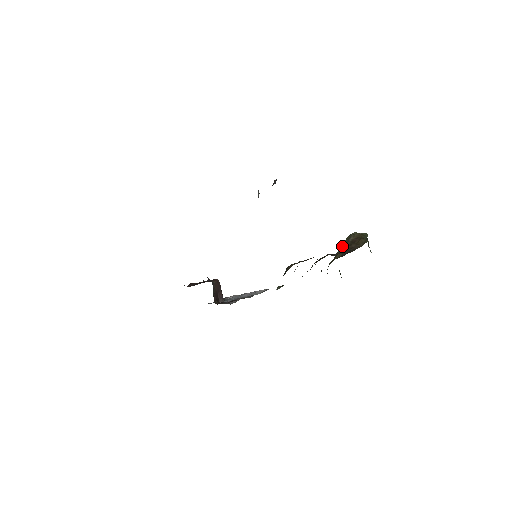
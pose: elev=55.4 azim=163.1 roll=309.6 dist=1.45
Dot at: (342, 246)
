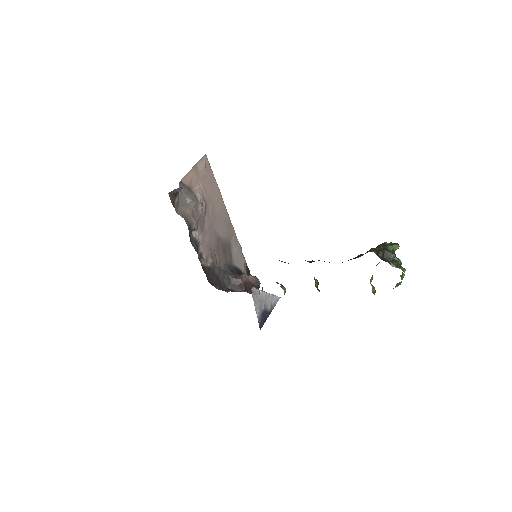
Dot at: occluded
